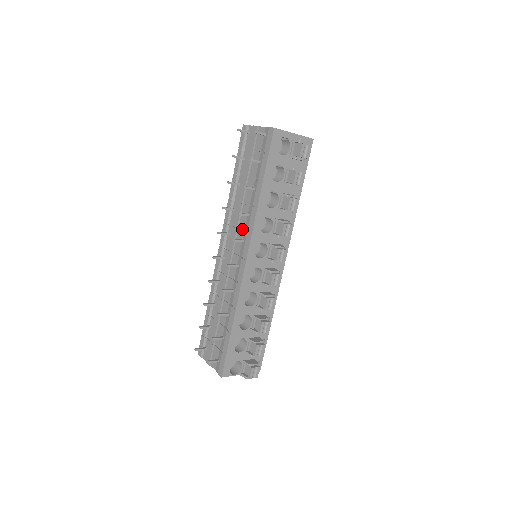
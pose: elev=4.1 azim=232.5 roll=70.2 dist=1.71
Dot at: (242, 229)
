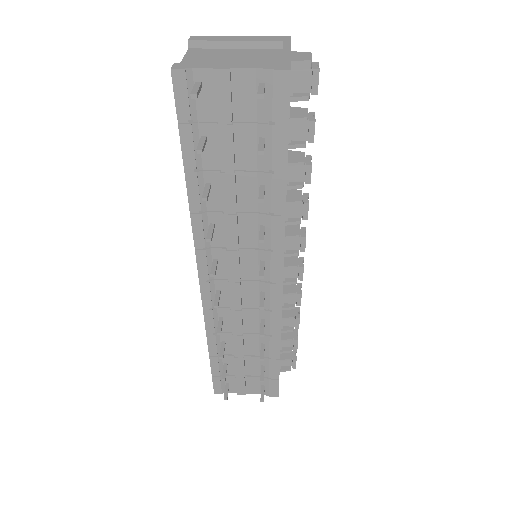
Dot at: (249, 247)
